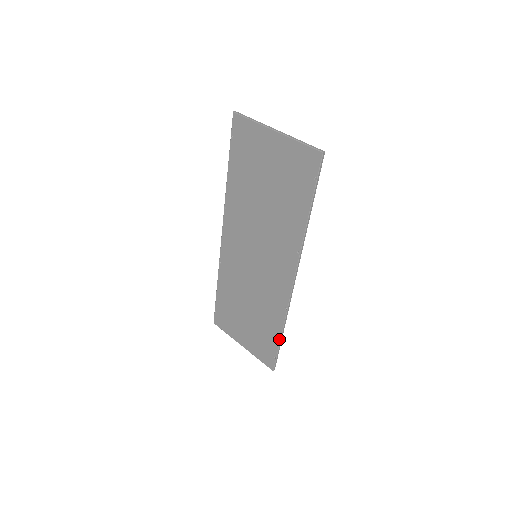
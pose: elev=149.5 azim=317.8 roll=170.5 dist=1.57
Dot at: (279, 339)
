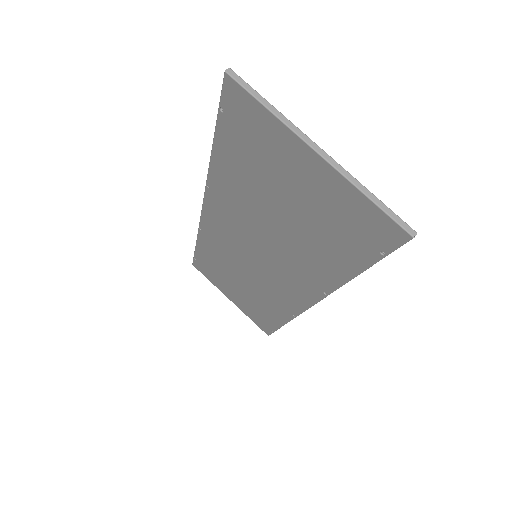
Dot at: (280, 326)
